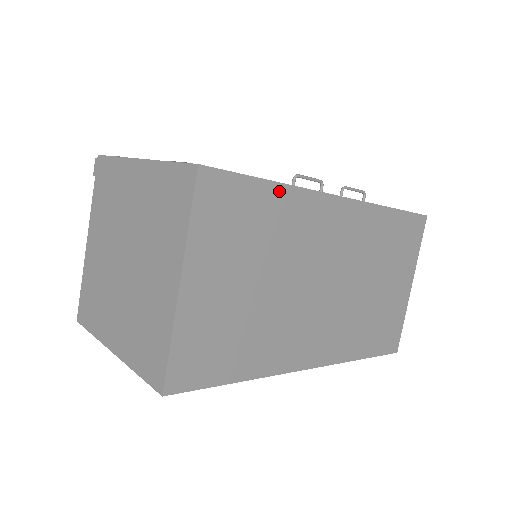
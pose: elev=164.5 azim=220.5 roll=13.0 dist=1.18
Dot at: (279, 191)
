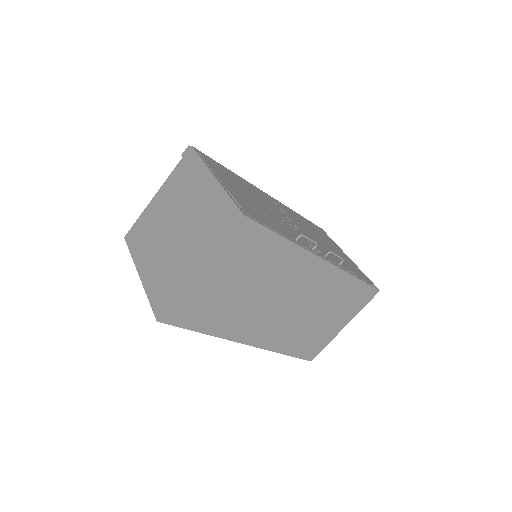
Dot at: (284, 243)
